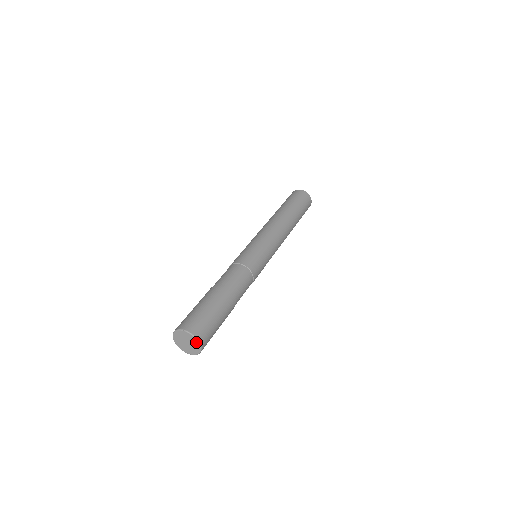
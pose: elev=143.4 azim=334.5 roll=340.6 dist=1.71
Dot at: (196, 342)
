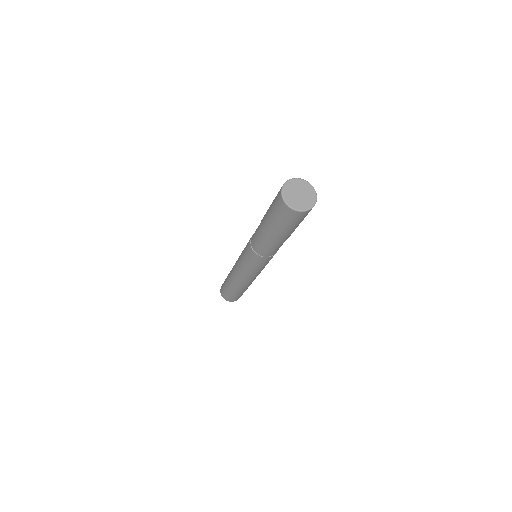
Dot at: (312, 189)
